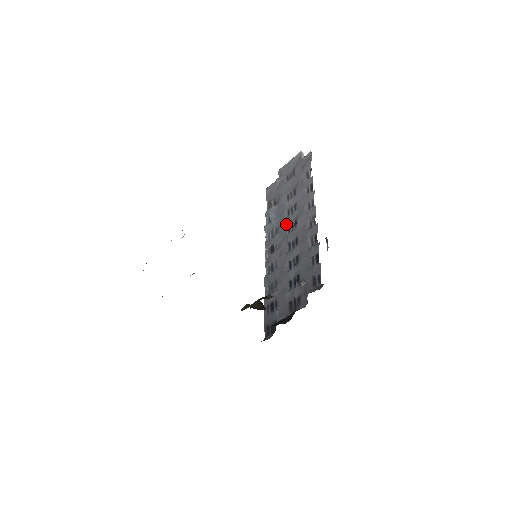
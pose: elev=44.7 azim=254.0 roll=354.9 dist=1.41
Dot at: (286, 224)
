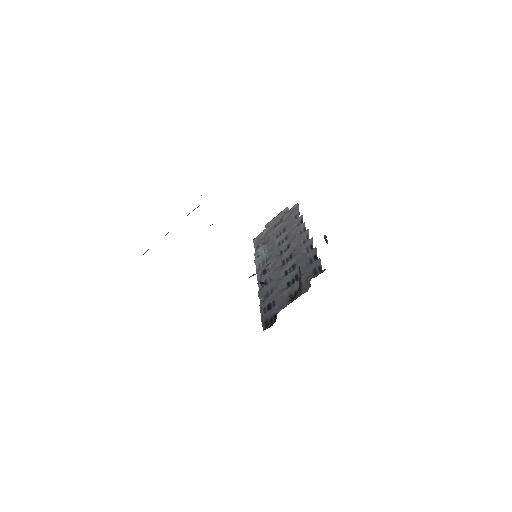
Dot at: (278, 251)
